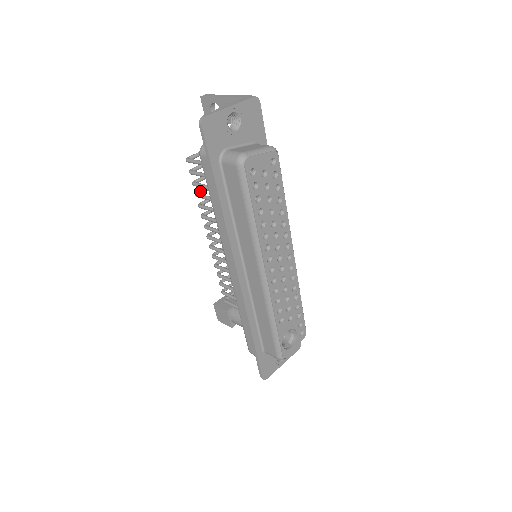
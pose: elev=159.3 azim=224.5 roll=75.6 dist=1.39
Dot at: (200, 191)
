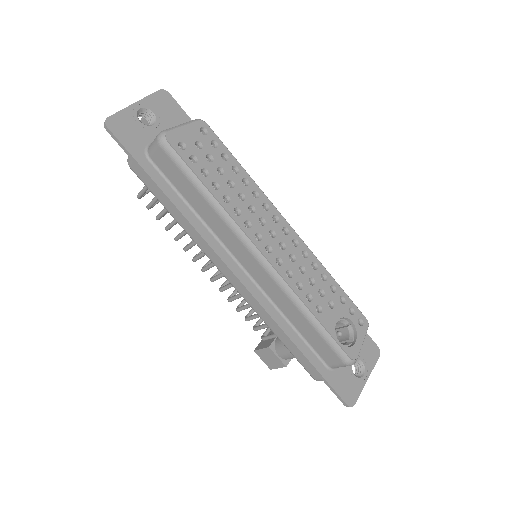
Dot at: occluded
